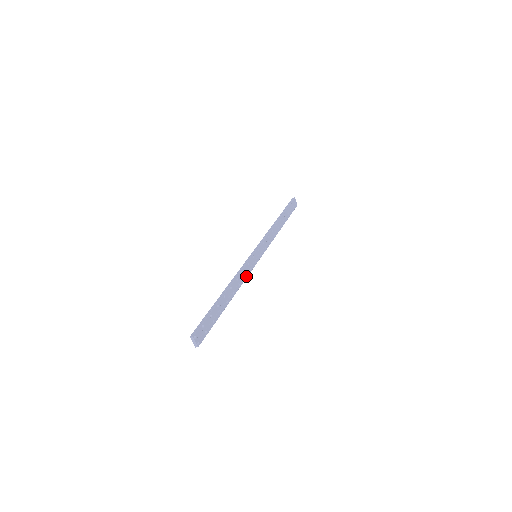
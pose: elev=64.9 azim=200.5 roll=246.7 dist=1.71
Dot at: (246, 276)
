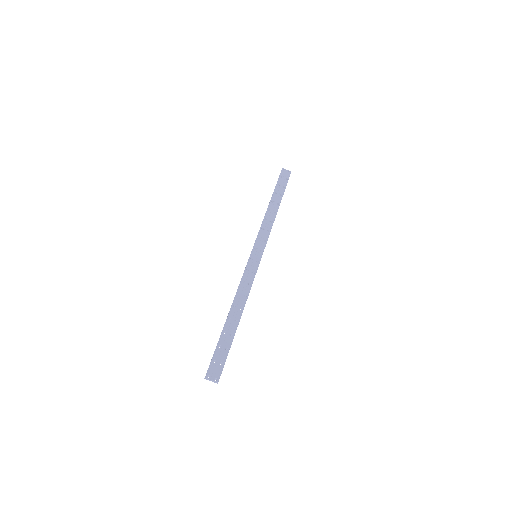
Dot at: (251, 283)
